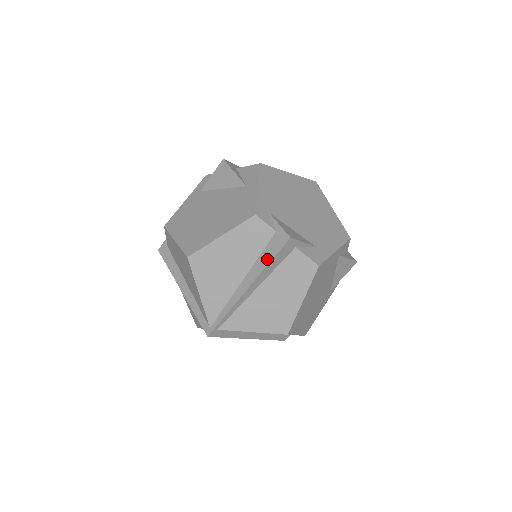
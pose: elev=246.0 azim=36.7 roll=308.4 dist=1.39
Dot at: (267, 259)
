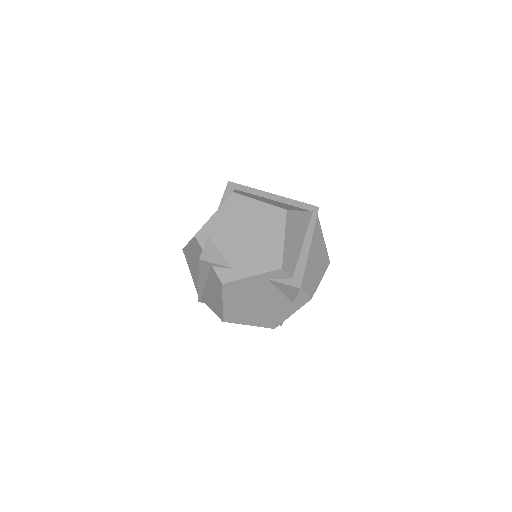
Dot at: occluded
